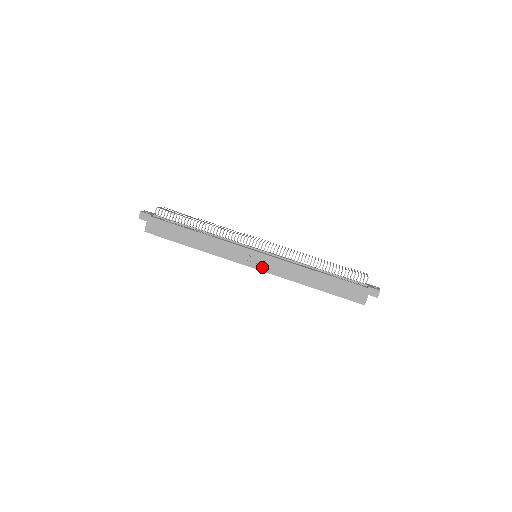
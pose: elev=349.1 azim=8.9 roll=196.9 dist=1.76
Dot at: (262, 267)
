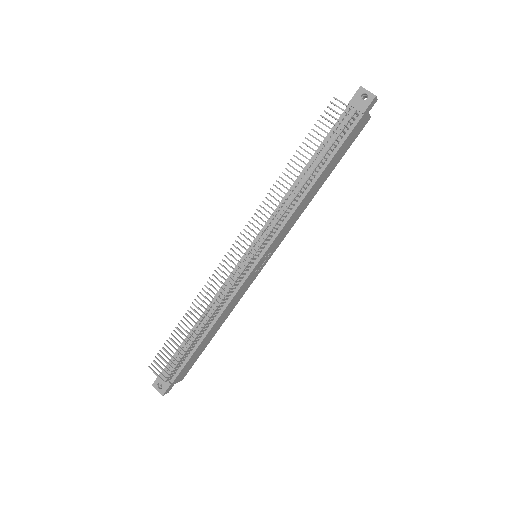
Dot at: (274, 250)
